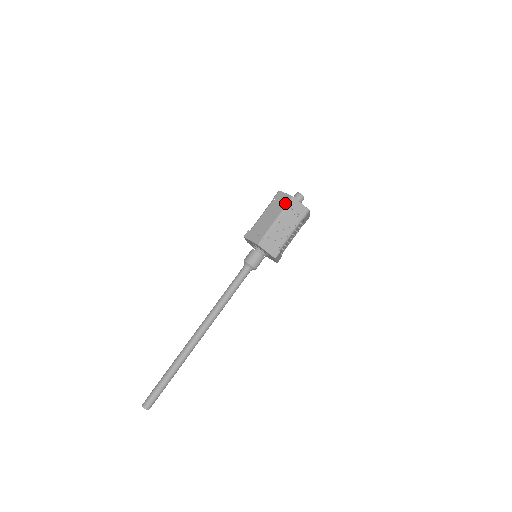
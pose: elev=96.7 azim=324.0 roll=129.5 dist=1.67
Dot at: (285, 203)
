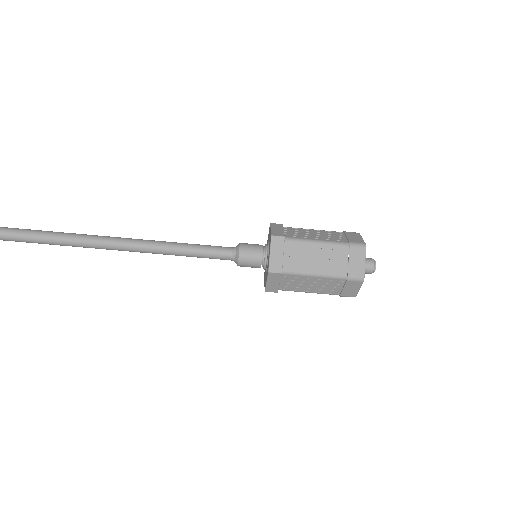
Dot at: (349, 273)
